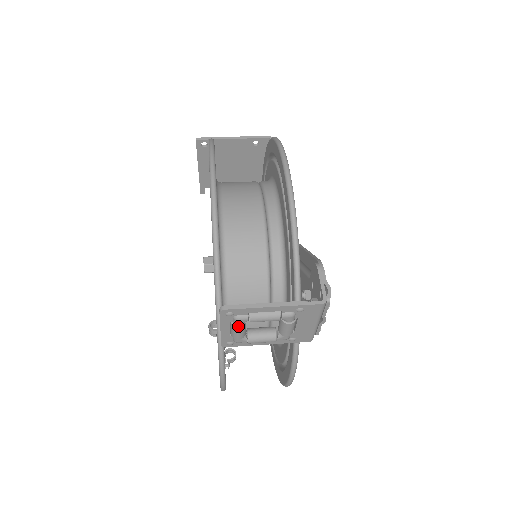
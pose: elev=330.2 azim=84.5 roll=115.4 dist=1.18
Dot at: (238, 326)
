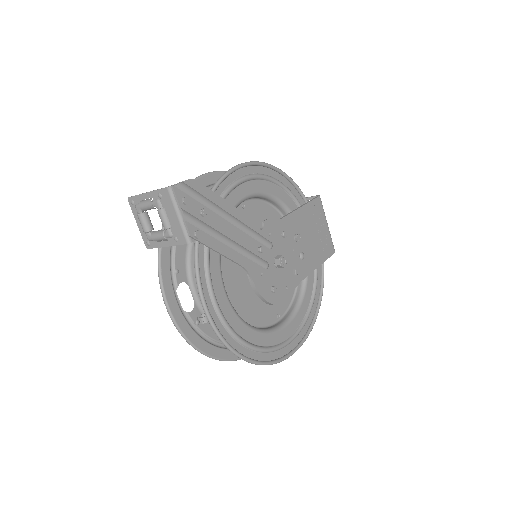
Dot at: (141, 218)
